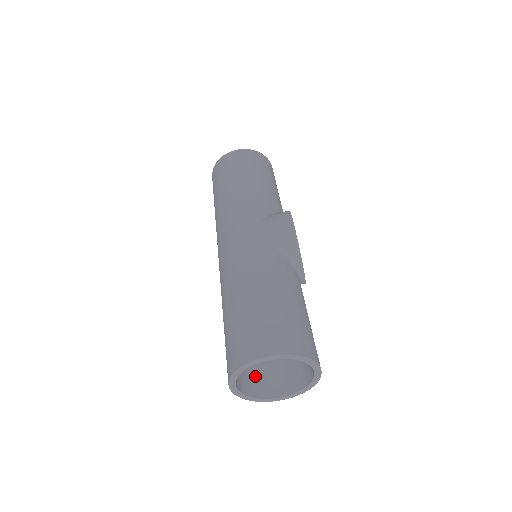
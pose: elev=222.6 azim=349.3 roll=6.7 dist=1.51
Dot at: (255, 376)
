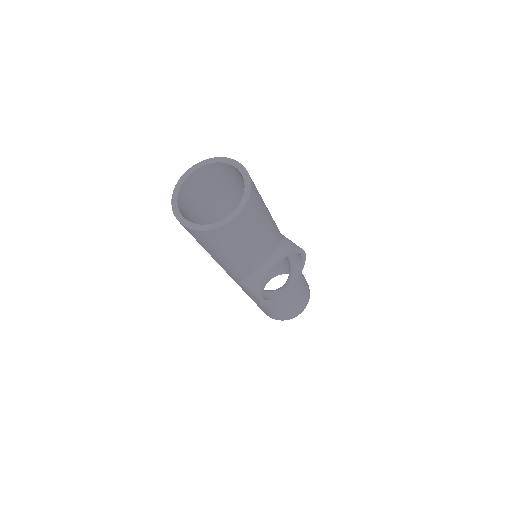
Dot at: (187, 214)
